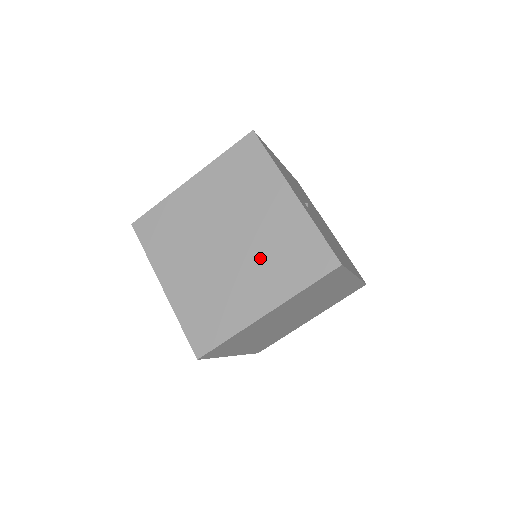
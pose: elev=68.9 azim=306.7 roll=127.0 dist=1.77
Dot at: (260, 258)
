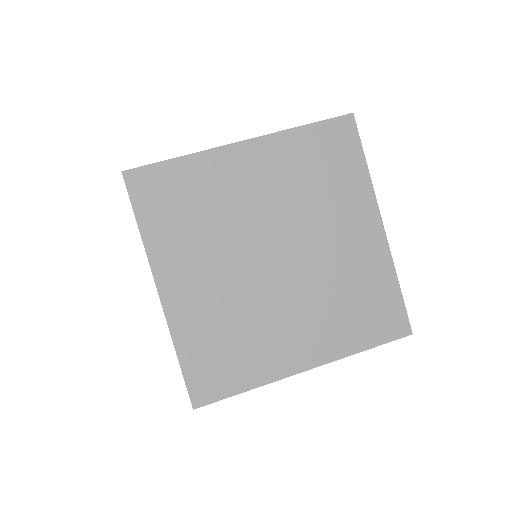
Dot at: occluded
